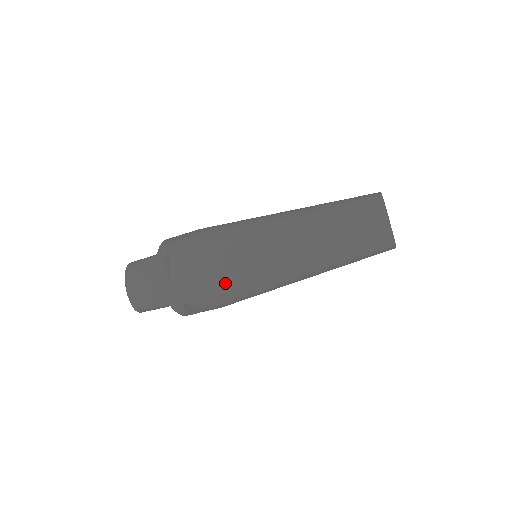
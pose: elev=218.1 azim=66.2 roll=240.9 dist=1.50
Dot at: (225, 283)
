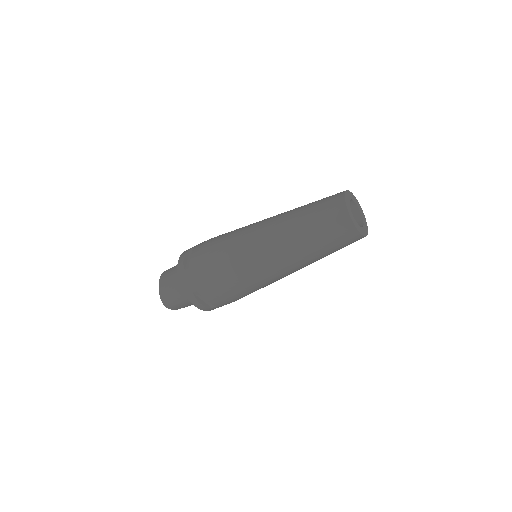
Dot at: (223, 270)
